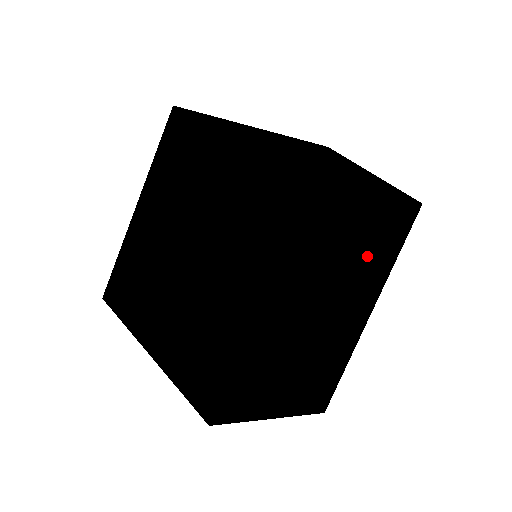
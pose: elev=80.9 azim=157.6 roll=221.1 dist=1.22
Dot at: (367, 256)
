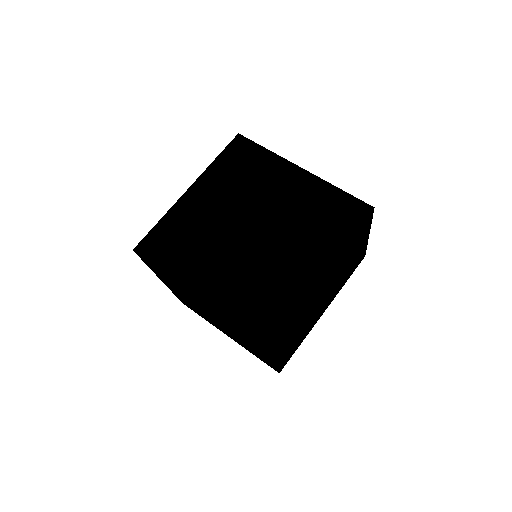
Dot at: (344, 275)
